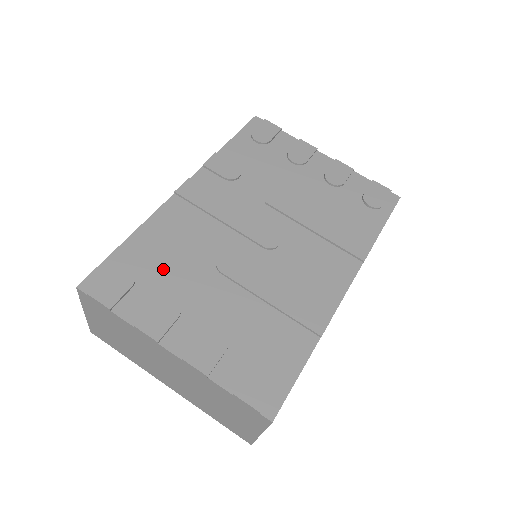
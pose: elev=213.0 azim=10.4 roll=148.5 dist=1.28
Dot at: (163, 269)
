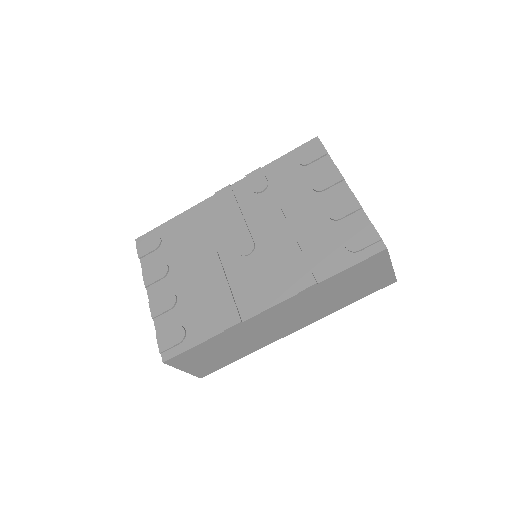
Dot at: (176, 245)
